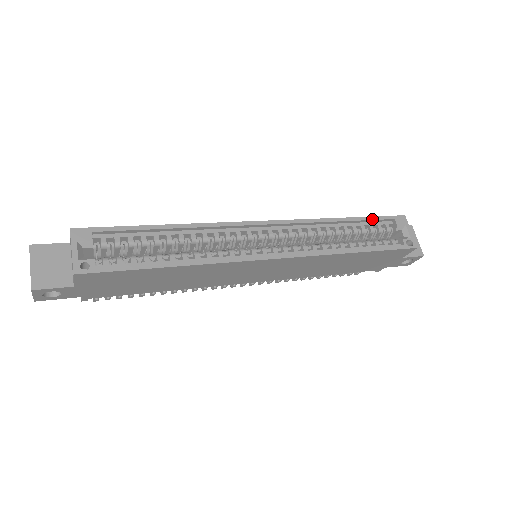
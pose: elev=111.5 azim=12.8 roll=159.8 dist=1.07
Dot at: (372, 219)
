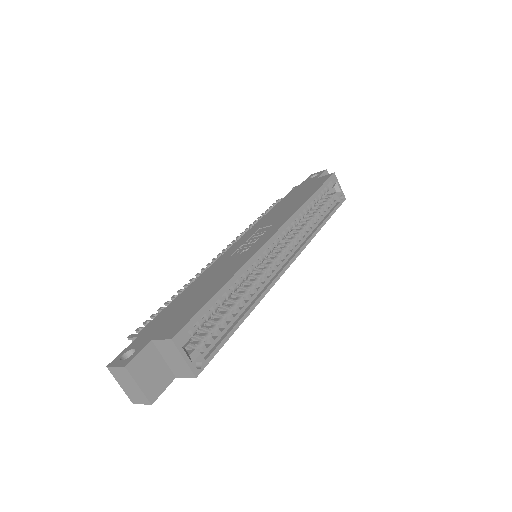
Dot at: occluded
